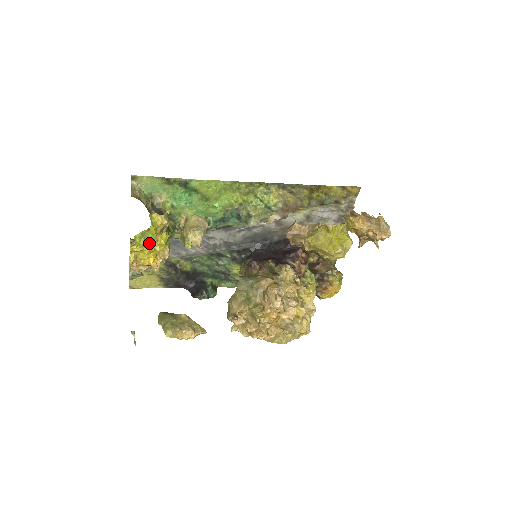
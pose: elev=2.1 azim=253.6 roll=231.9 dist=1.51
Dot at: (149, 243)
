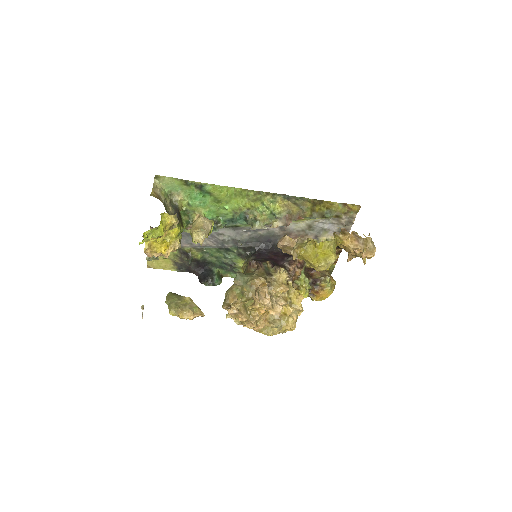
Dot at: (159, 237)
